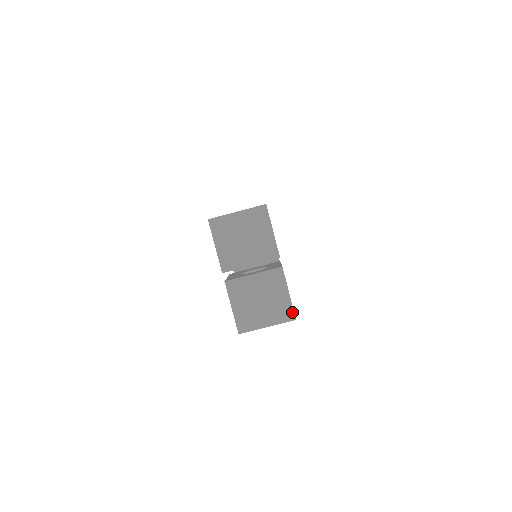
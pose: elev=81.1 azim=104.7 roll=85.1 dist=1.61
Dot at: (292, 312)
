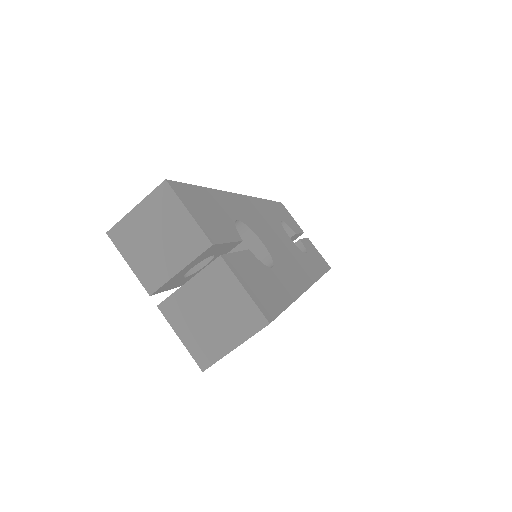
Dot at: (259, 314)
